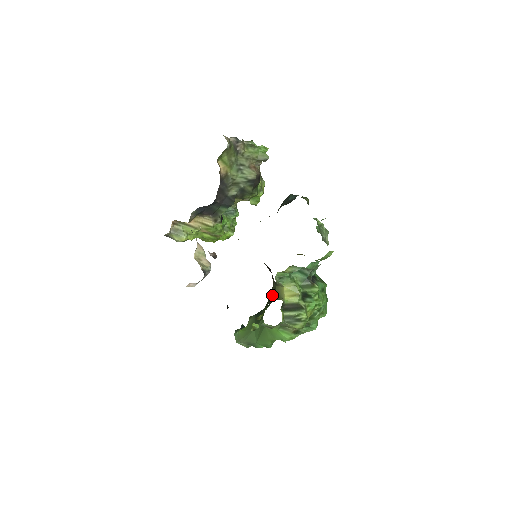
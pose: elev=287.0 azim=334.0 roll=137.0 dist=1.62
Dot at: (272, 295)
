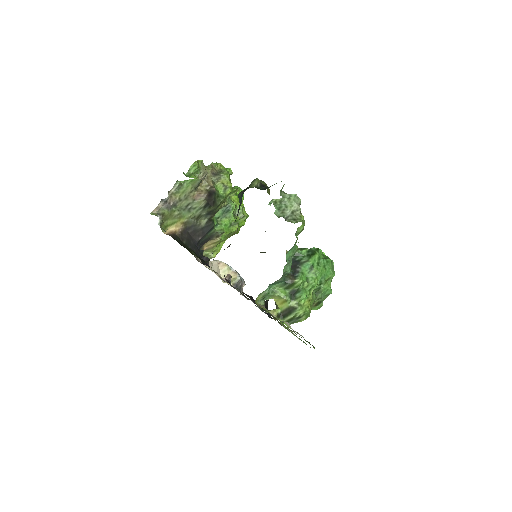
Dot at: occluded
